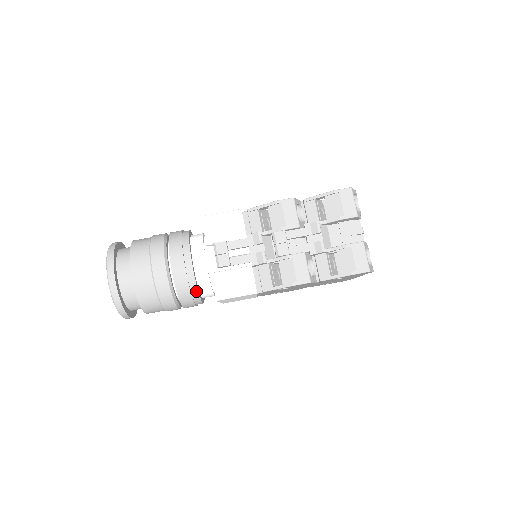
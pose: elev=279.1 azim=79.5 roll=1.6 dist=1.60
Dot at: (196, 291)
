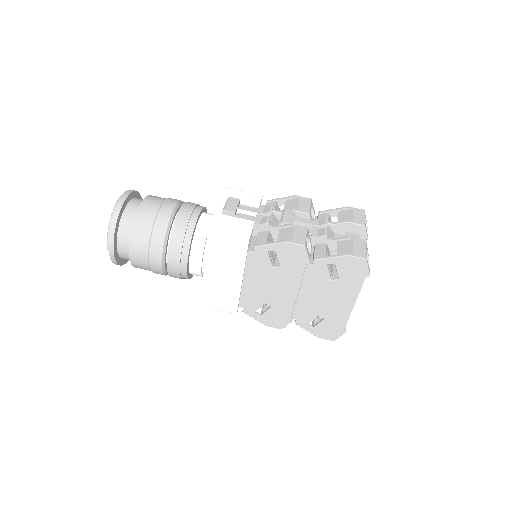
Dot at: (190, 237)
